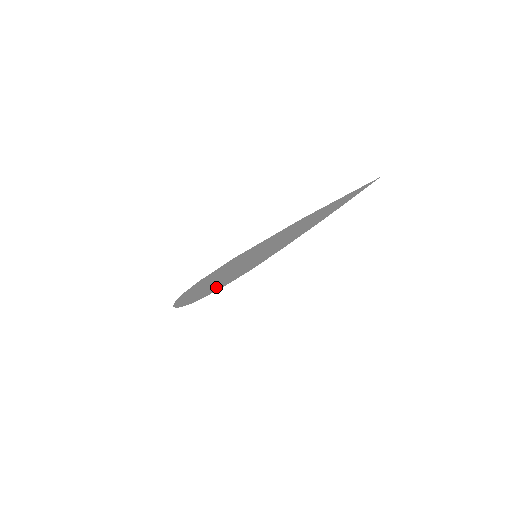
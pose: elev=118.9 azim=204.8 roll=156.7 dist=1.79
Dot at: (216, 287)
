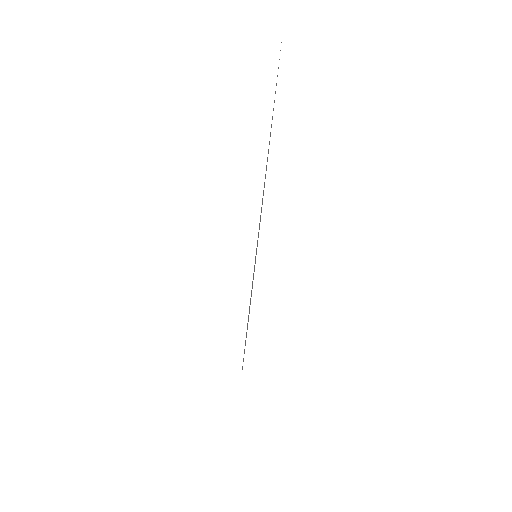
Dot at: occluded
